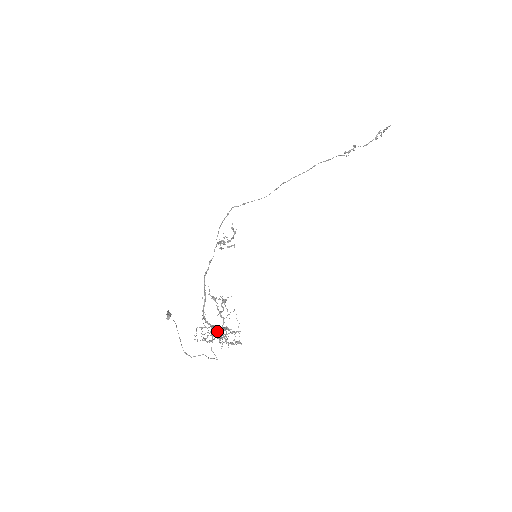
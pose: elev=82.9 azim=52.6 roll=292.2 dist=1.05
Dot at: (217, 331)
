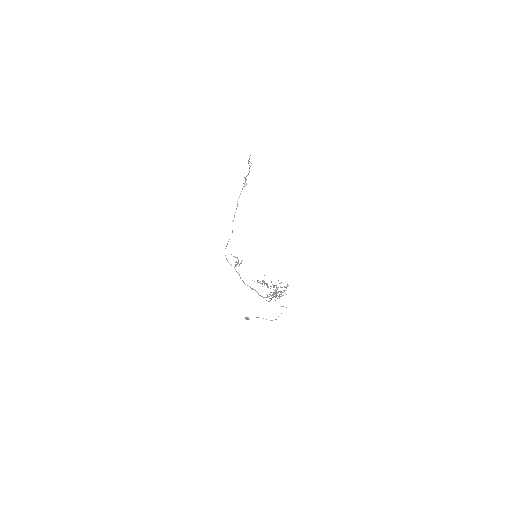
Dot at: occluded
